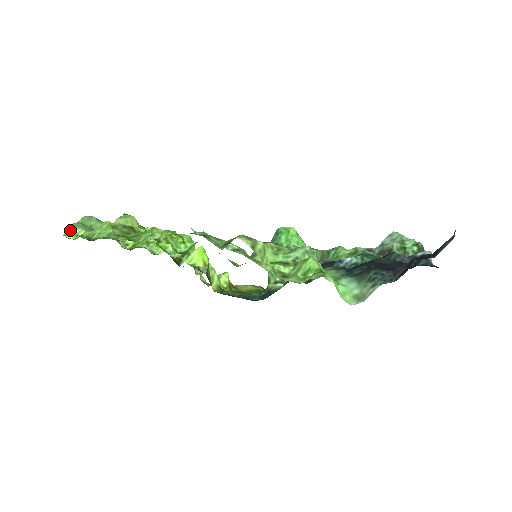
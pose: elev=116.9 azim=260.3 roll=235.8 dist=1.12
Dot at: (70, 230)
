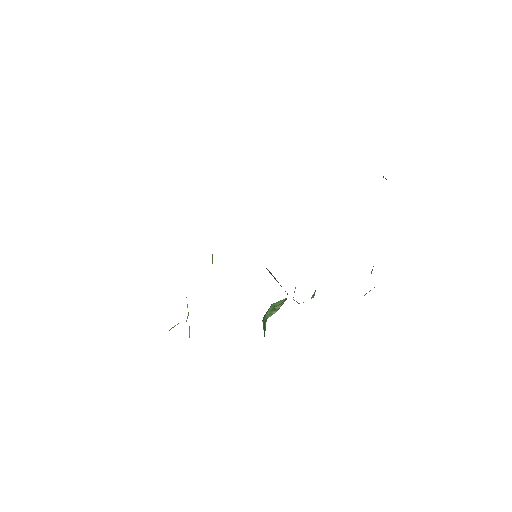
Dot at: occluded
